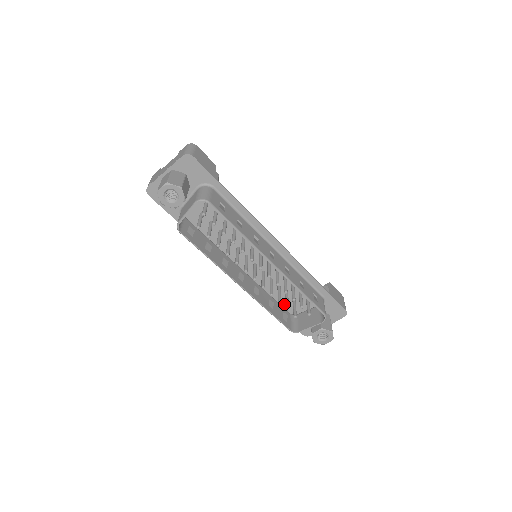
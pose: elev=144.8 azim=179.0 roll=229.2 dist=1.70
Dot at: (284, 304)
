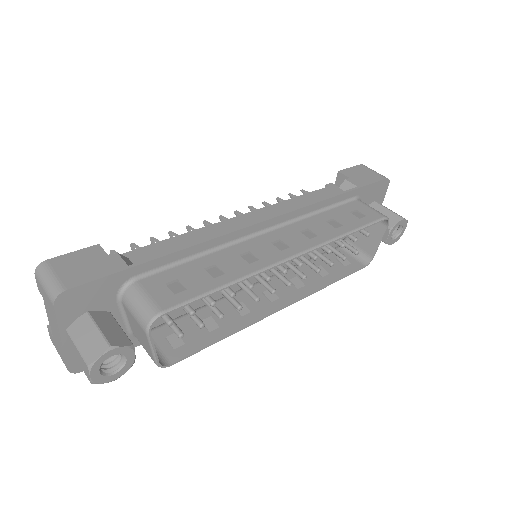
Dot at: occluded
